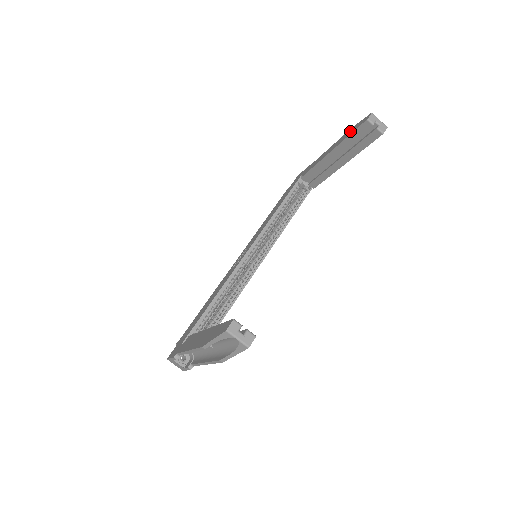
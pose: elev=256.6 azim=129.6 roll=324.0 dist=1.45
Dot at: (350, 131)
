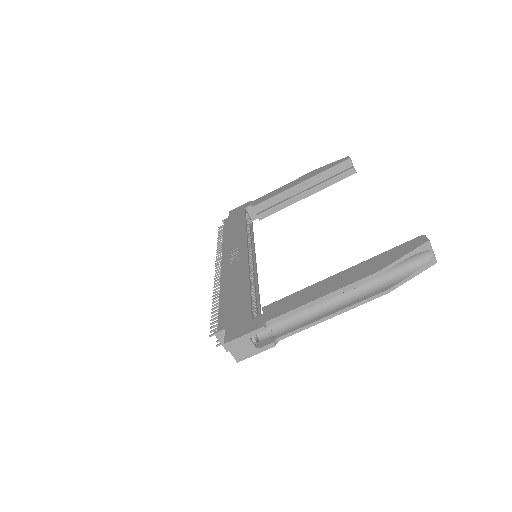
Dot at: (322, 169)
